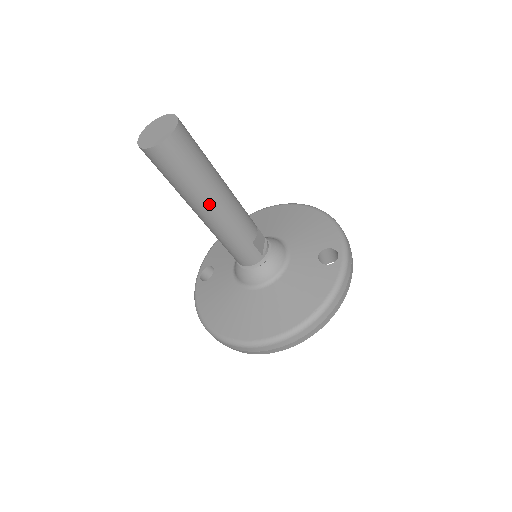
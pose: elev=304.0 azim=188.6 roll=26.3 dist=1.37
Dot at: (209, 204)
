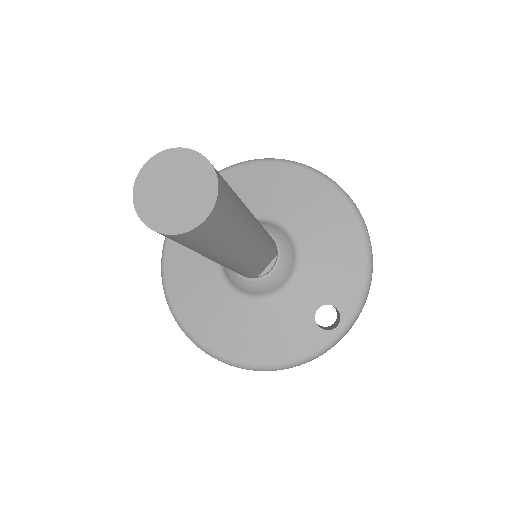
Dot at: (212, 259)
